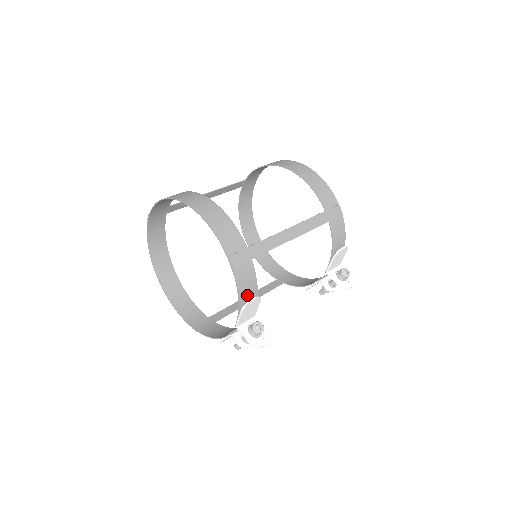
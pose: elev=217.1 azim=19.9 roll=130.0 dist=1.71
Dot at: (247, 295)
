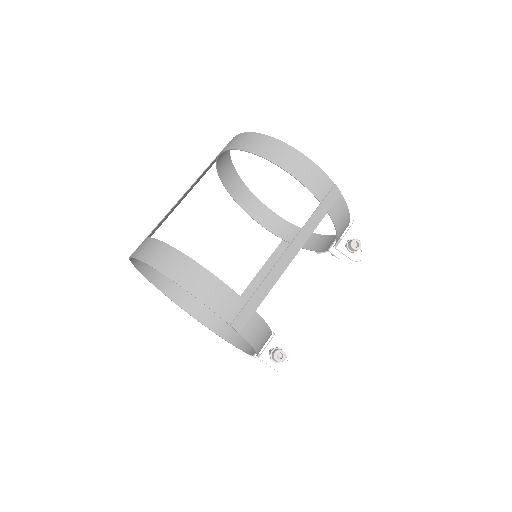
Dot at: (260, 339)
